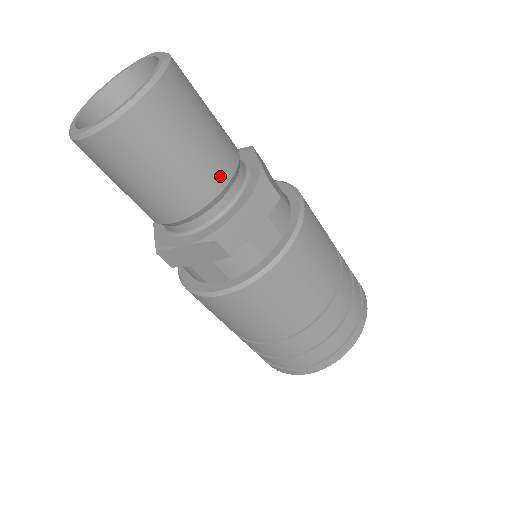
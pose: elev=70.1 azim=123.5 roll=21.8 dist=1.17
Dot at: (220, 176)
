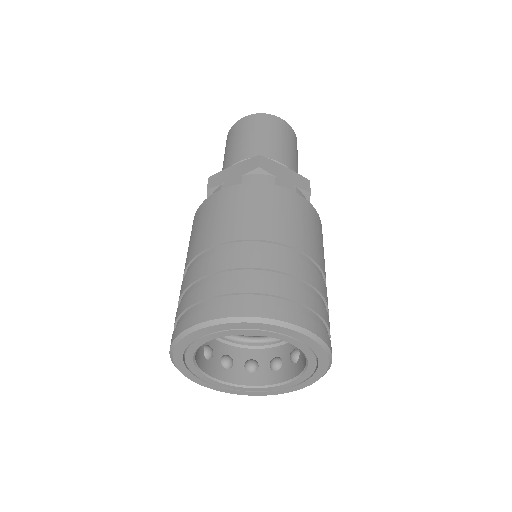
Dot at: (285, 160)
